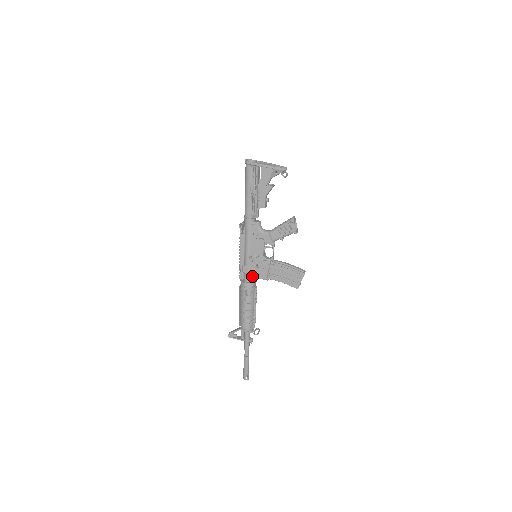
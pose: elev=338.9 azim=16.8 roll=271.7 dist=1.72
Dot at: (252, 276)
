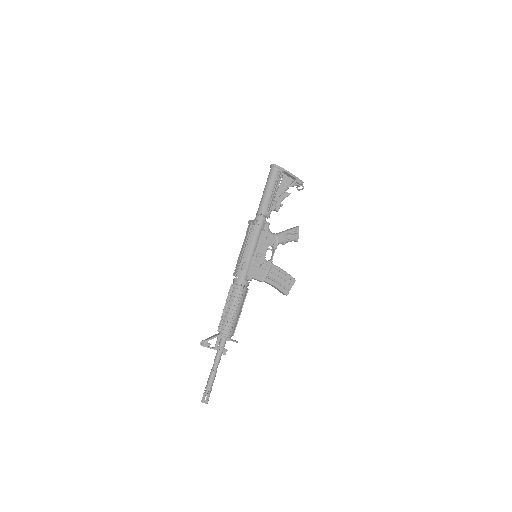
Dot at: (250, 275)
